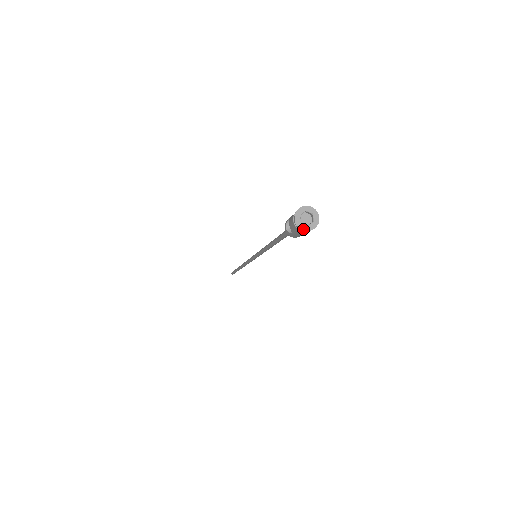
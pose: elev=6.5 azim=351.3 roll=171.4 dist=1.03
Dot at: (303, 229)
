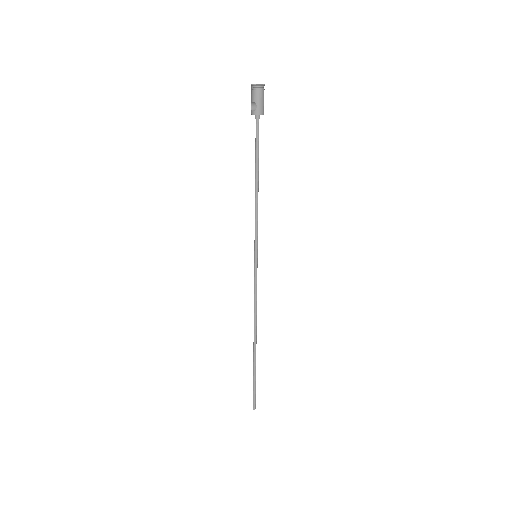
Dot at: (259, 85)
